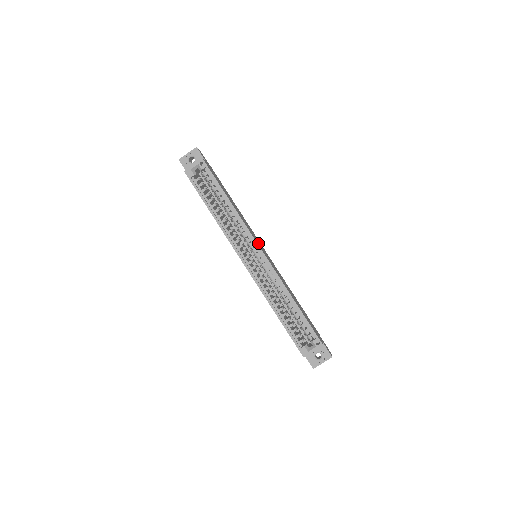
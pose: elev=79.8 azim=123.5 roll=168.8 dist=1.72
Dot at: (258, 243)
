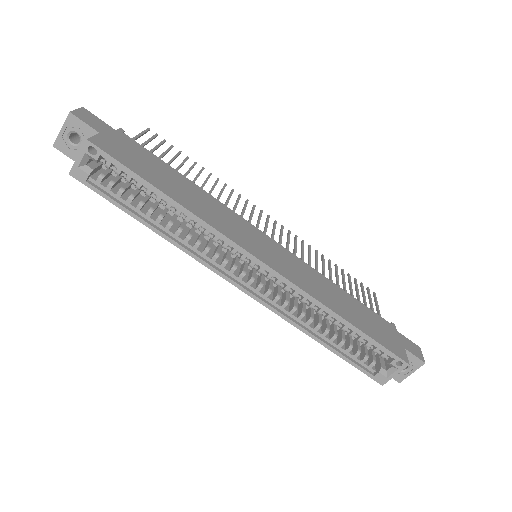
Dot at: (251, 245)
